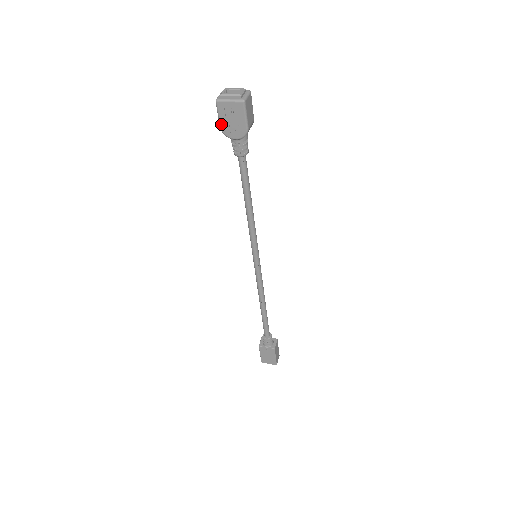
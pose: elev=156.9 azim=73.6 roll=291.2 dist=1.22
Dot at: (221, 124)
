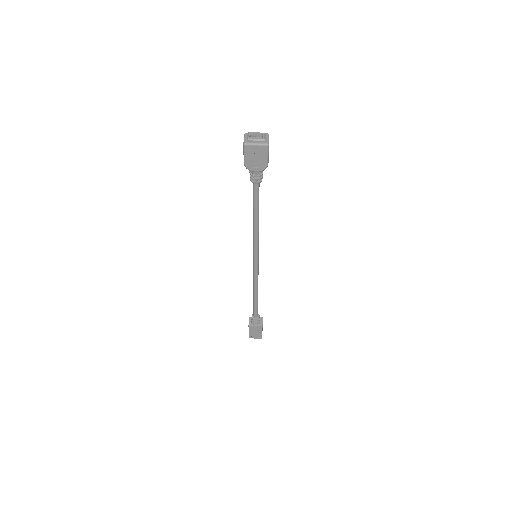
Dot at: (246, 161)
